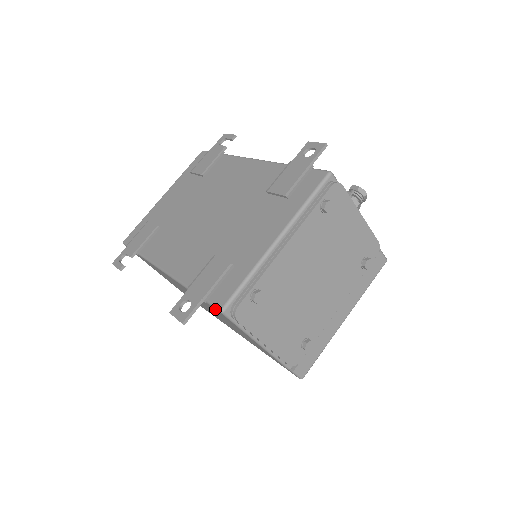
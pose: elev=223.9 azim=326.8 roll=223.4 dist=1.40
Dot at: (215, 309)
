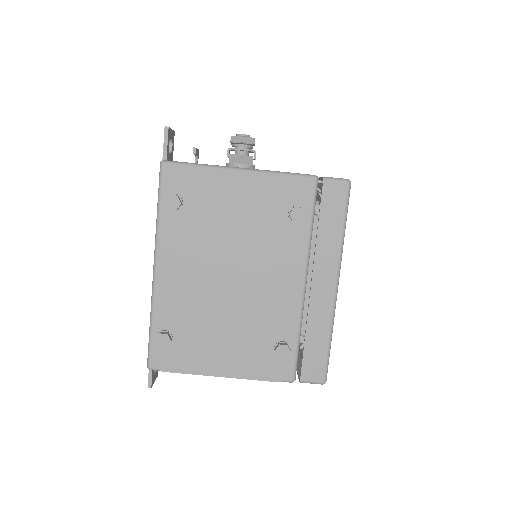
Dot at: occluded
